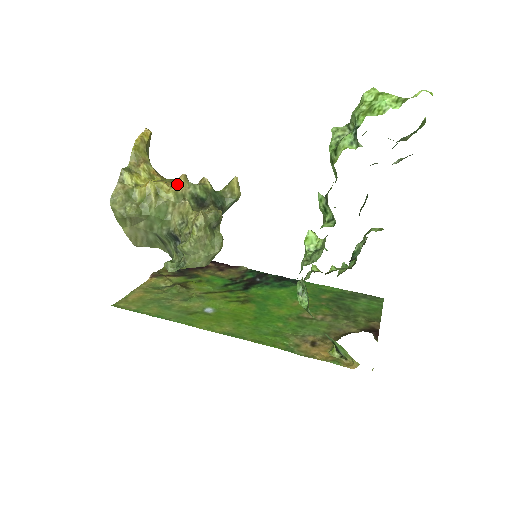
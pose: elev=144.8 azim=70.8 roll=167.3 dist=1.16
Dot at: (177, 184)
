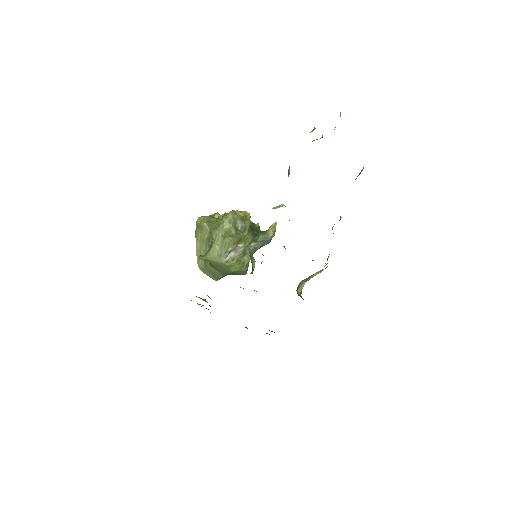
Dot at: occluded
